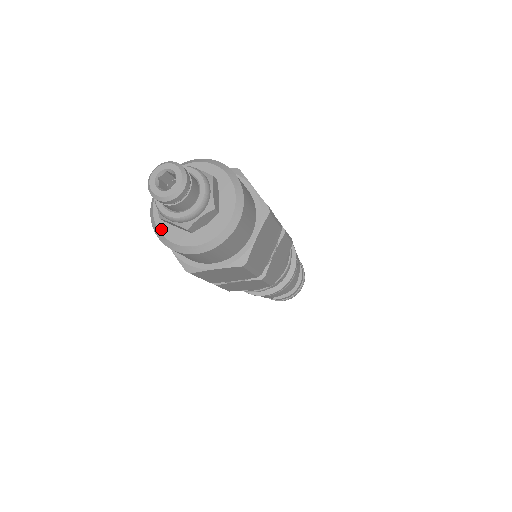
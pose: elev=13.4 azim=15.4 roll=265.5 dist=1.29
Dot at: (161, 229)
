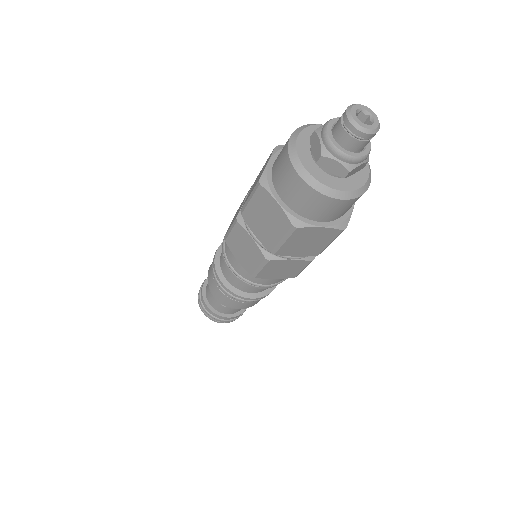
Dot at: (300, 138)
